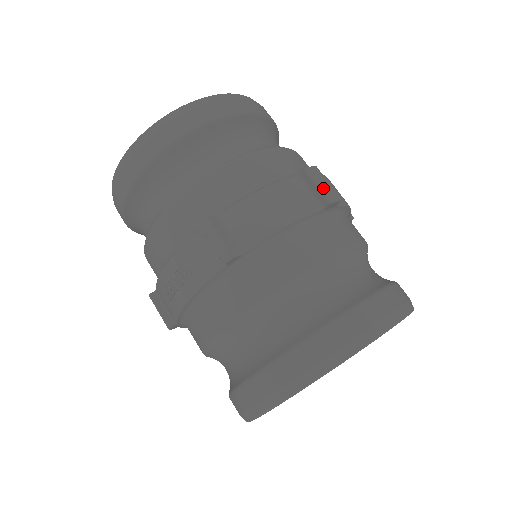
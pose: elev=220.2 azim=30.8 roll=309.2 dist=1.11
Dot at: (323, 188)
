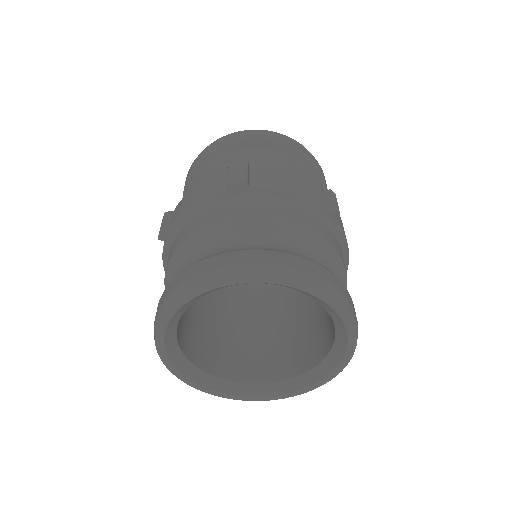
Dot at: (233, 175)
